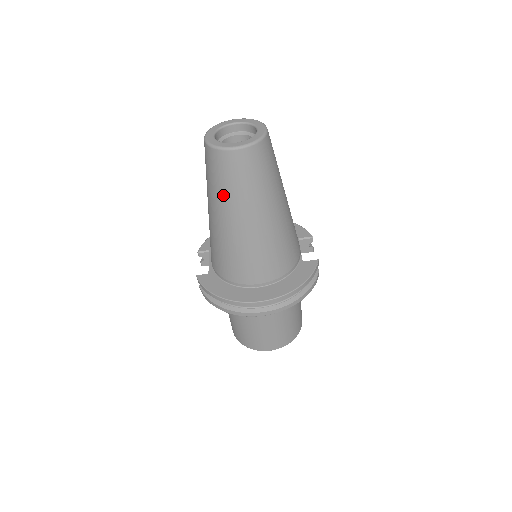
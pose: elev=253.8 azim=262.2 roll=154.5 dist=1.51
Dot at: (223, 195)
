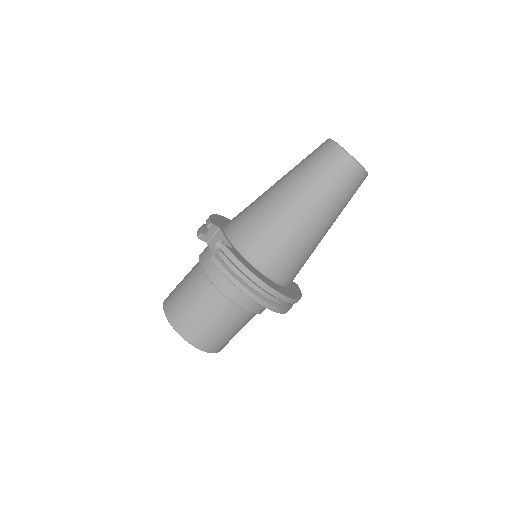
Dot at: (325, 193)
